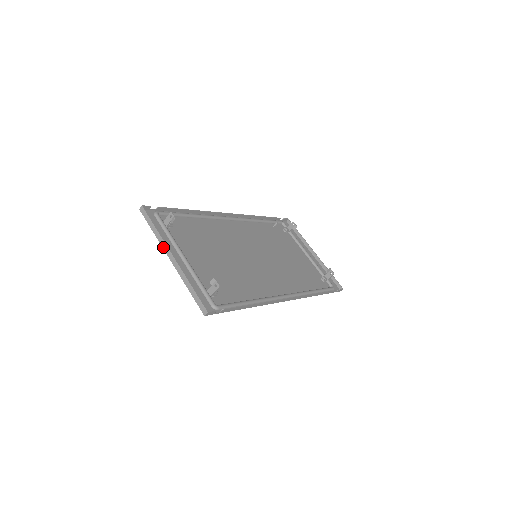
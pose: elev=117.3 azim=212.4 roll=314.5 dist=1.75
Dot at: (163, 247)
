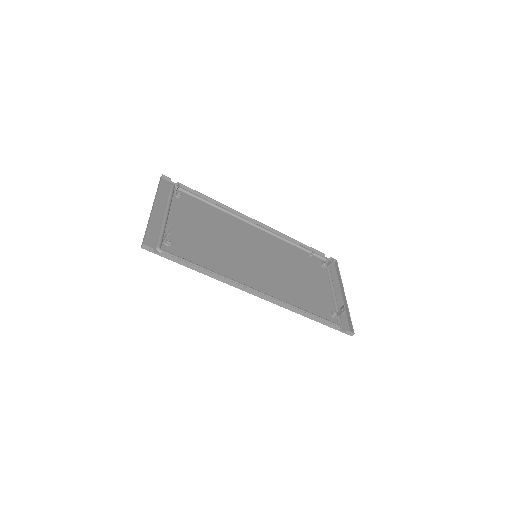
Dot at: (154, 201)
